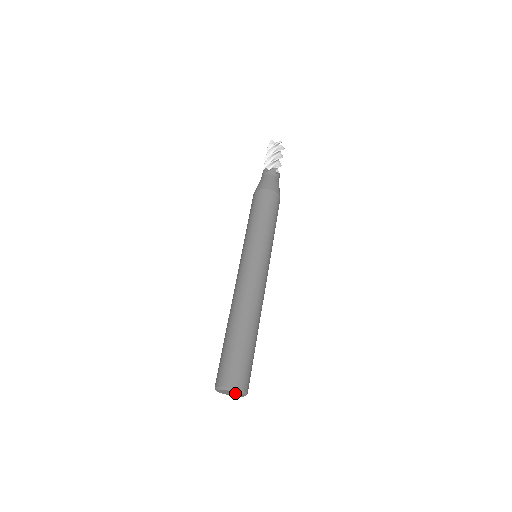
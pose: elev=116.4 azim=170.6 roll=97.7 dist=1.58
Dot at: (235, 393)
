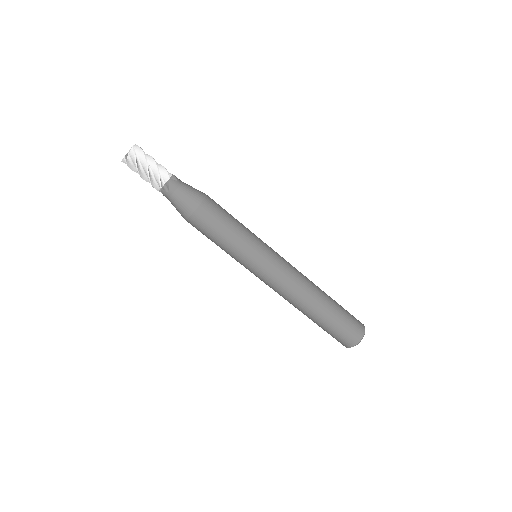
Dot at: occluded
